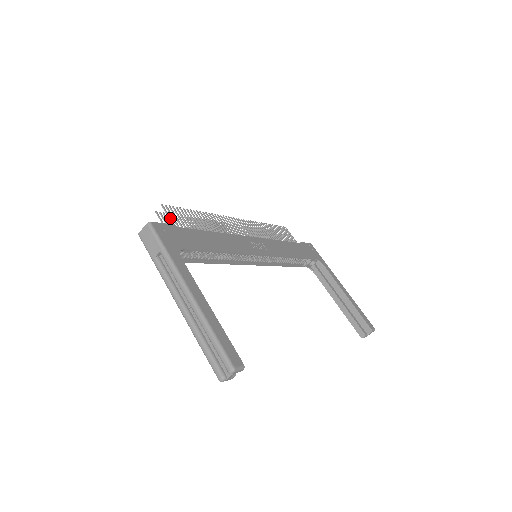
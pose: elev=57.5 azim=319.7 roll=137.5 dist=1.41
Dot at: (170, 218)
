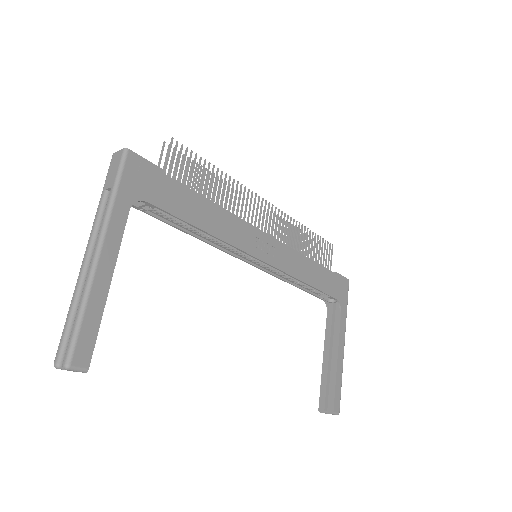
Dot at: (168, 158)
